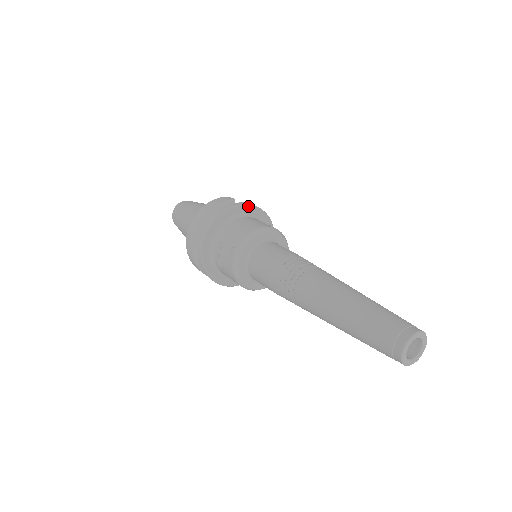
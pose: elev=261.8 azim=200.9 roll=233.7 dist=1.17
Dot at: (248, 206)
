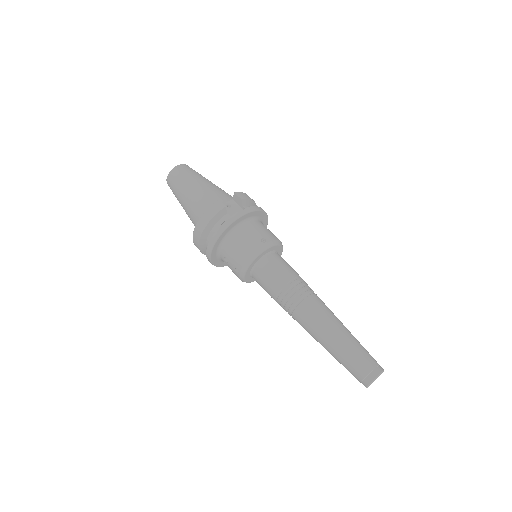
Dot at: (239, 218)
